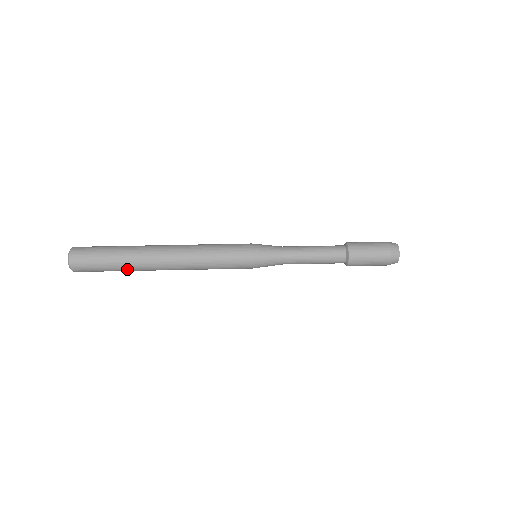
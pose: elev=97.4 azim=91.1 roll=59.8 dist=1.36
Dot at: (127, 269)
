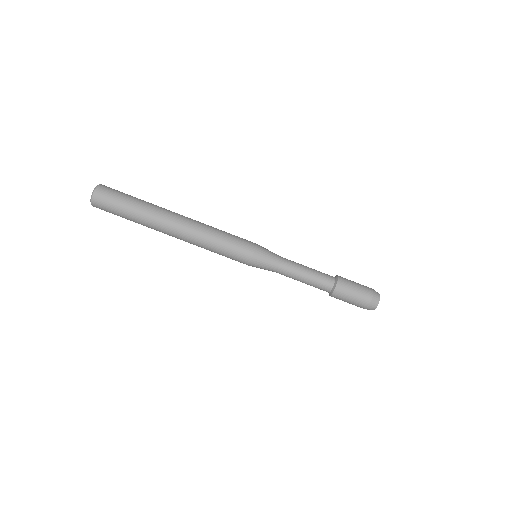
Dot at: (141, 224)
